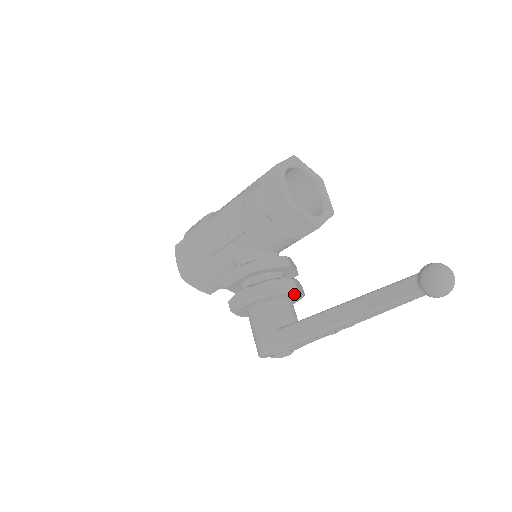
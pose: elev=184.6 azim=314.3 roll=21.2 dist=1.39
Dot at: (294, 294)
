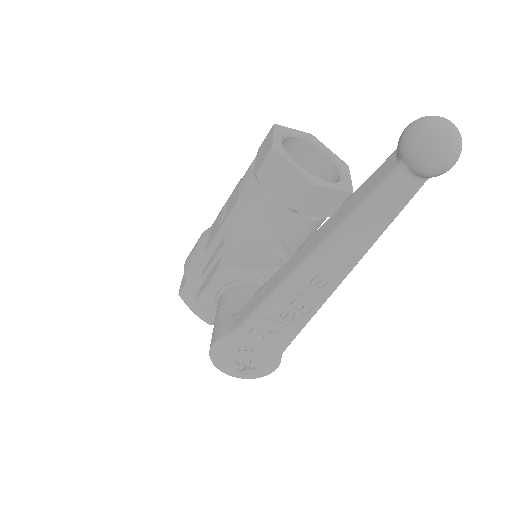
Dot at: occluded
